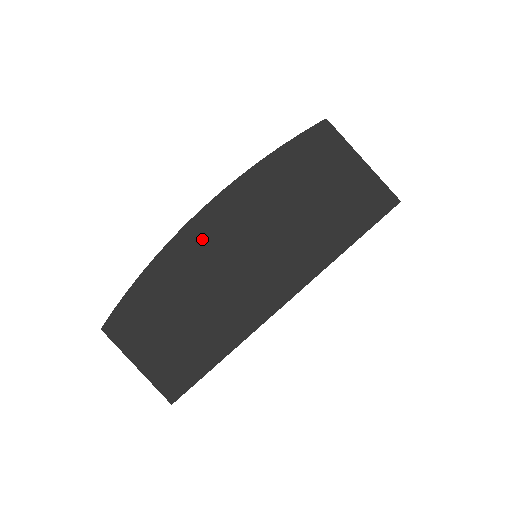
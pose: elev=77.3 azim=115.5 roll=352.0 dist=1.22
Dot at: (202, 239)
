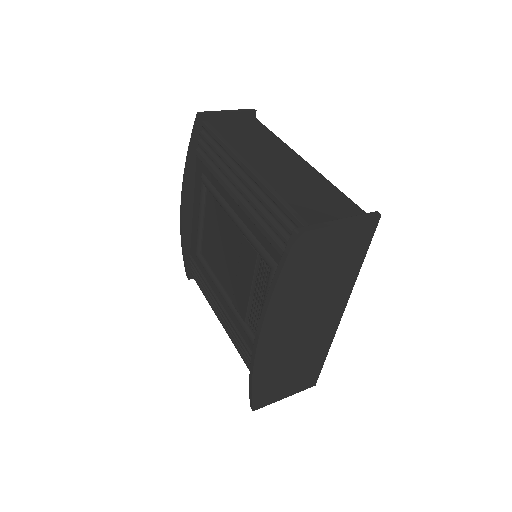
Dot at: (272, 345)
